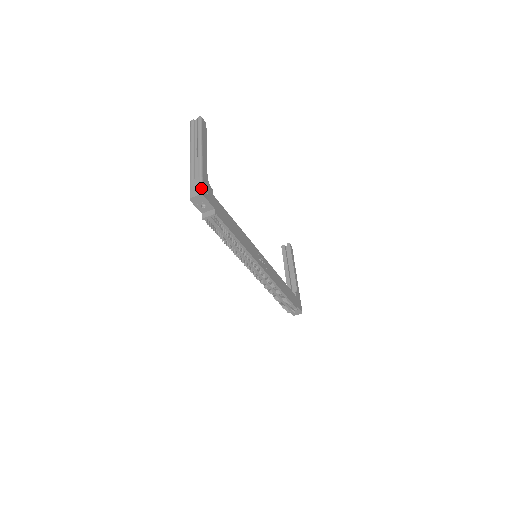
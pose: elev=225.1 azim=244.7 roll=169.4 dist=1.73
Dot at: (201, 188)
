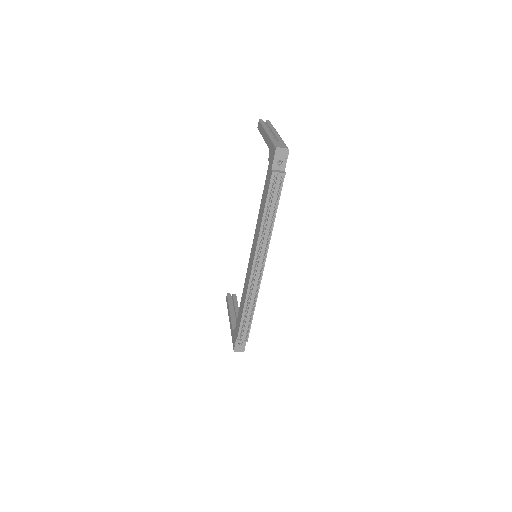
Dot at: (287, 147)
